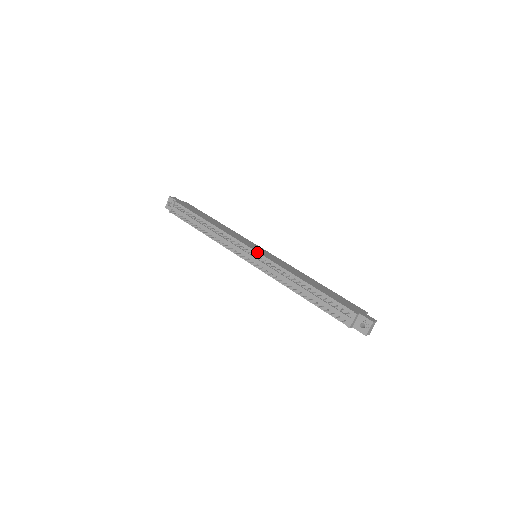
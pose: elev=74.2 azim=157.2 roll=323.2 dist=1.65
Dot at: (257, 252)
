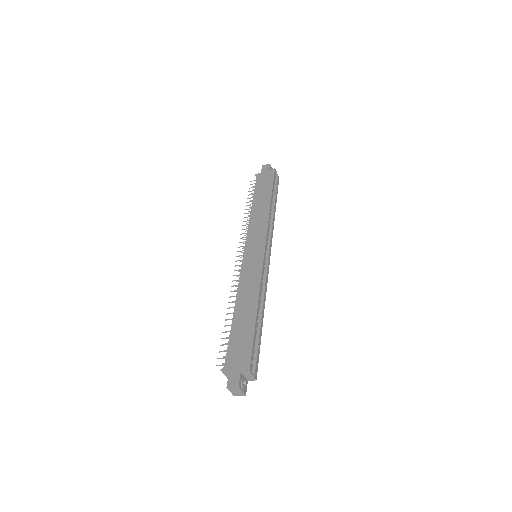
Dot at: (243, 257)
